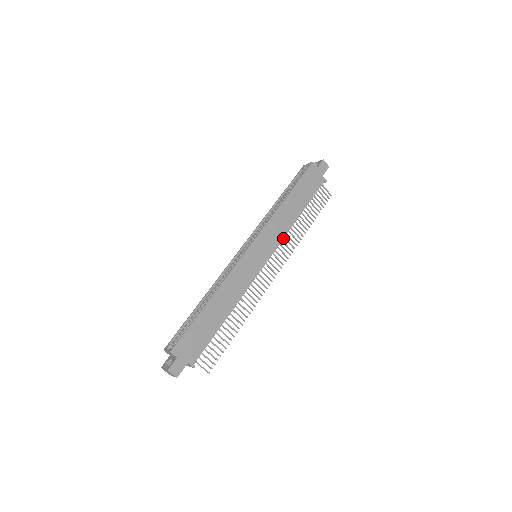
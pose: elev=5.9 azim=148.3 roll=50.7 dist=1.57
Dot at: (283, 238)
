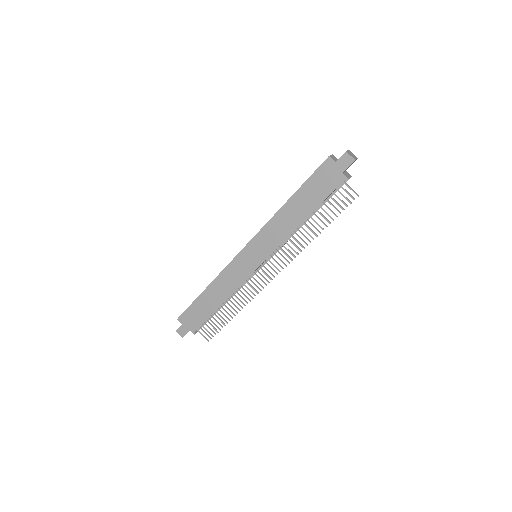
Dot at: (281, 244)
